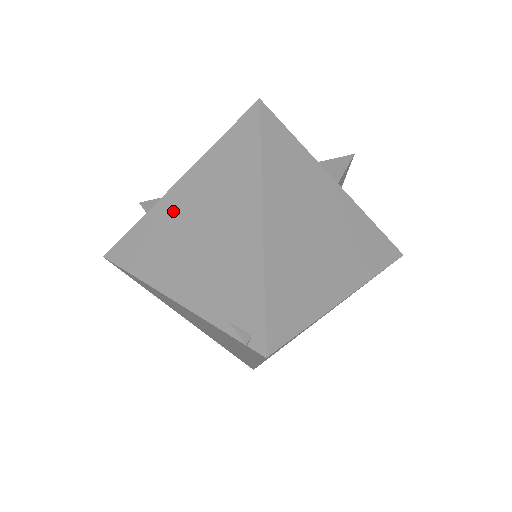
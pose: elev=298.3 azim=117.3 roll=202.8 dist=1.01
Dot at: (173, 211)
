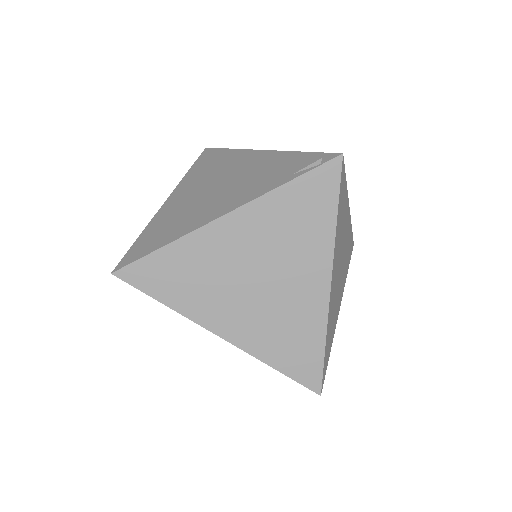
Dot at: (177, 204)
